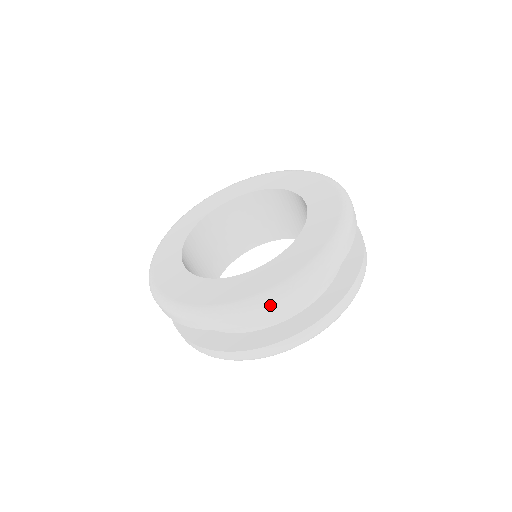
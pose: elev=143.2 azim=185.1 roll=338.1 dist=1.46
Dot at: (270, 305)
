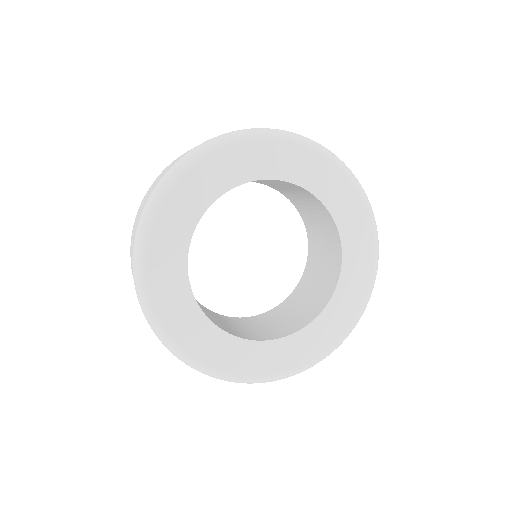
Dot at: occluded
